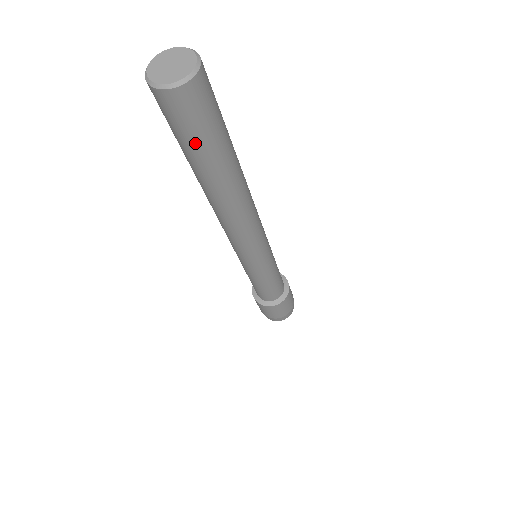
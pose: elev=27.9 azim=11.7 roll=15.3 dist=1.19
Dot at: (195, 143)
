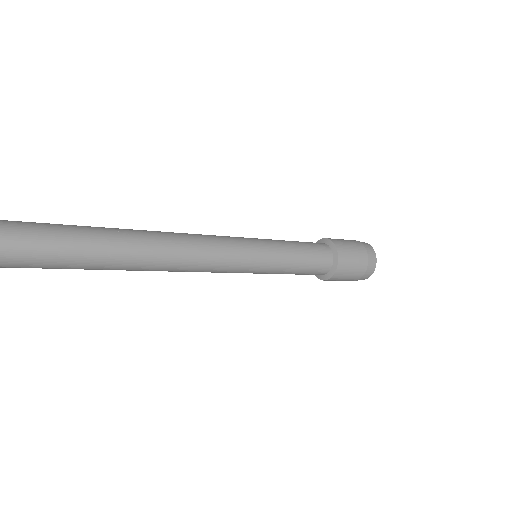
Dot at: occluded
